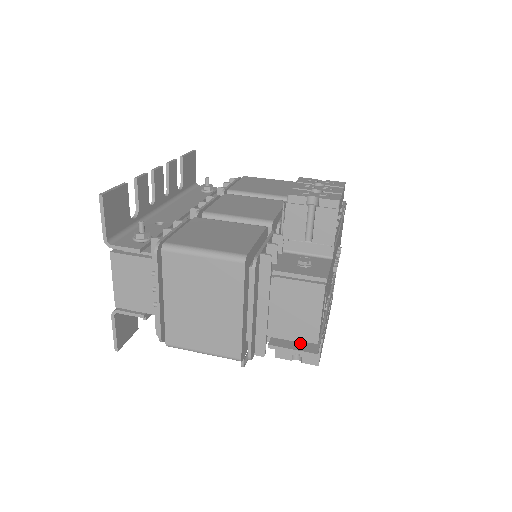
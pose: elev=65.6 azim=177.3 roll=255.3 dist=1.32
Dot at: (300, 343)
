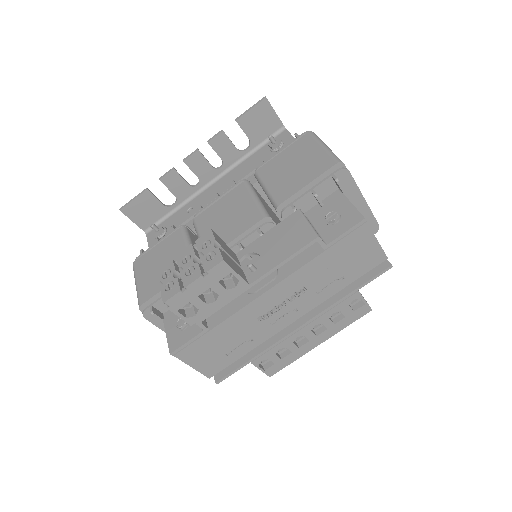
Dot at: occluded
